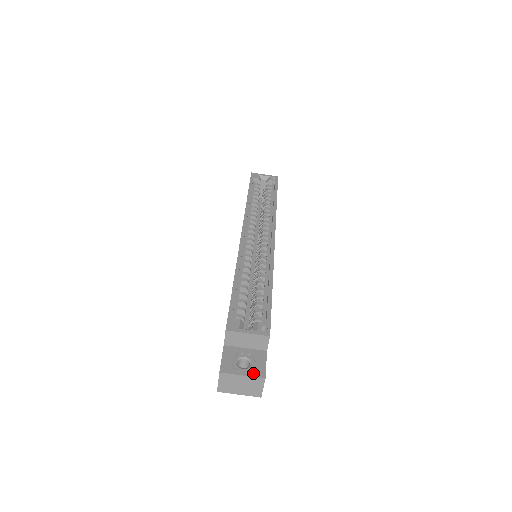
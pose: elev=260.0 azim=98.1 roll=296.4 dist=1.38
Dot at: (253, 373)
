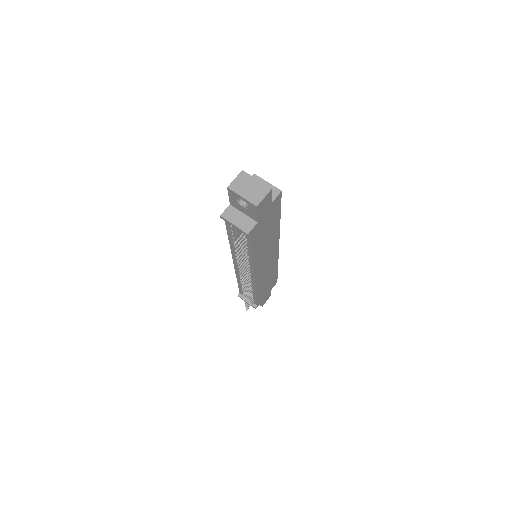
Dot at: (264, 185)
